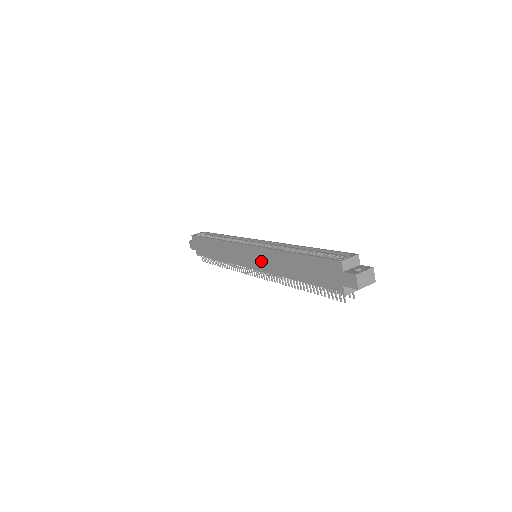
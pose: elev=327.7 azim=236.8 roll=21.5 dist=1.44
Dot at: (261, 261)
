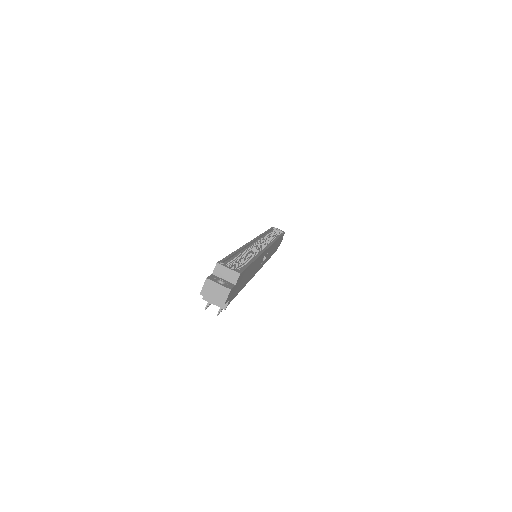
Dot at: occluded
